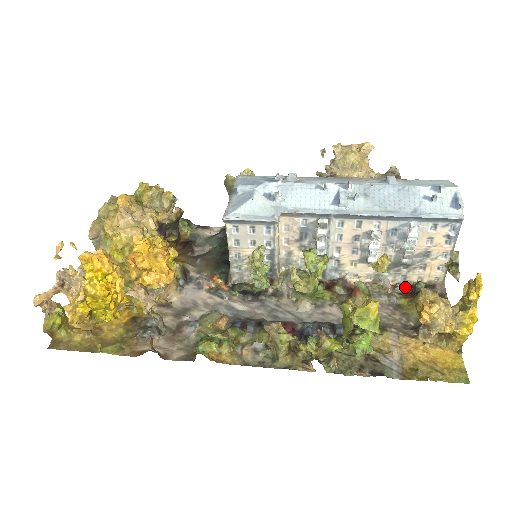
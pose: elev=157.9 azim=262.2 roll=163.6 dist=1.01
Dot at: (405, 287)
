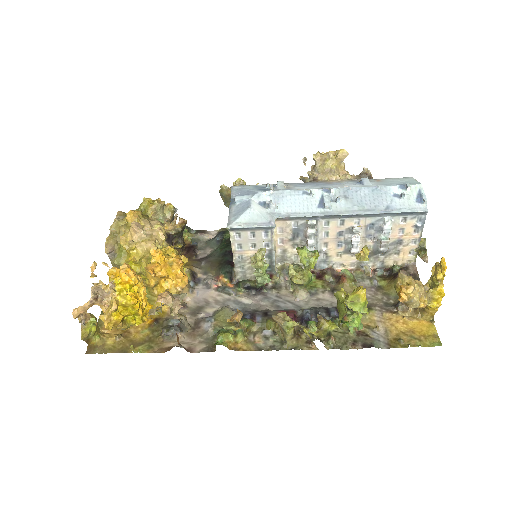
Dot at: (383, 271)
